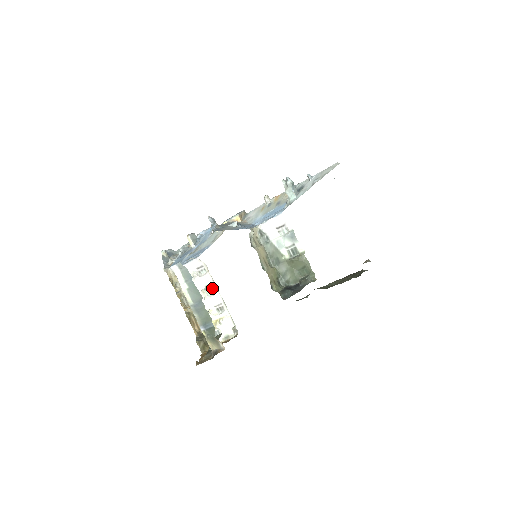
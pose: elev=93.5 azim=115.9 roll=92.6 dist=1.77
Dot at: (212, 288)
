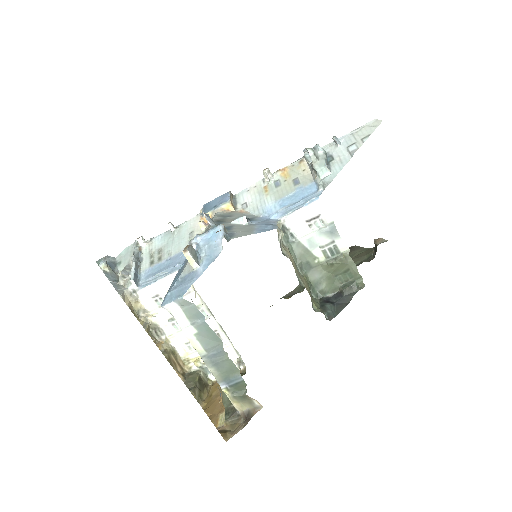
Dot at: (200, 311)
